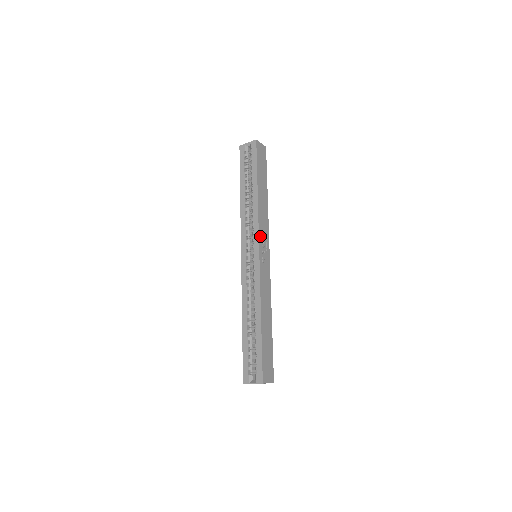
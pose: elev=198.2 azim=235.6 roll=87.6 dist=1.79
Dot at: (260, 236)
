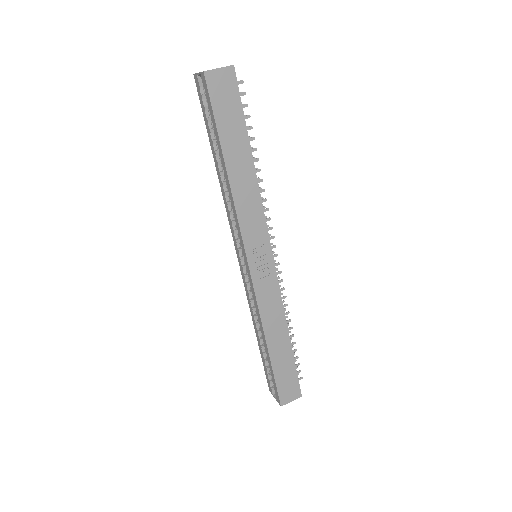
Dot at: (246, 242)
